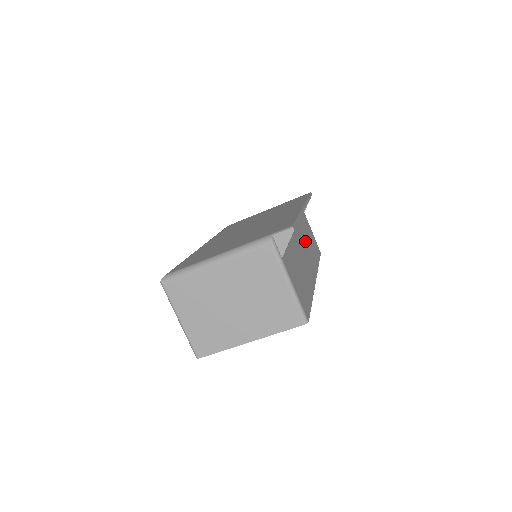
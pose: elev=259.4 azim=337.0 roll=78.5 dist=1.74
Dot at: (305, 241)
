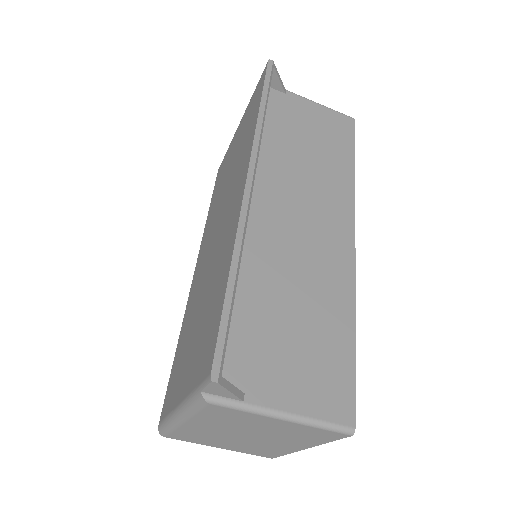
Dot at: (303, 182)
